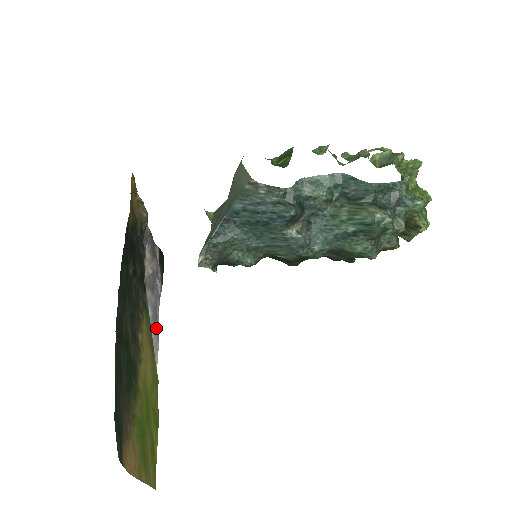
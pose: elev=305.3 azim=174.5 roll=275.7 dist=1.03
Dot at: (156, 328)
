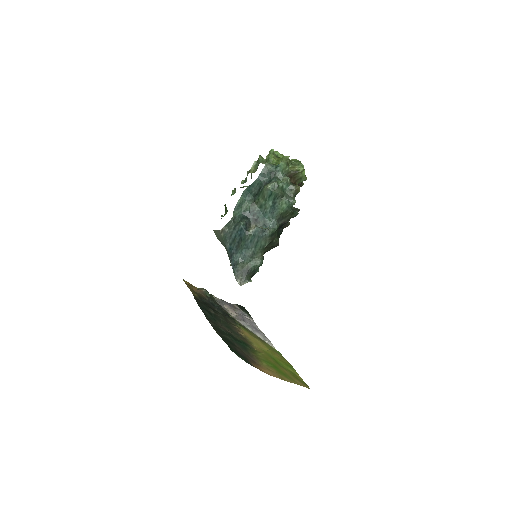
Dot at: (261, 334)
